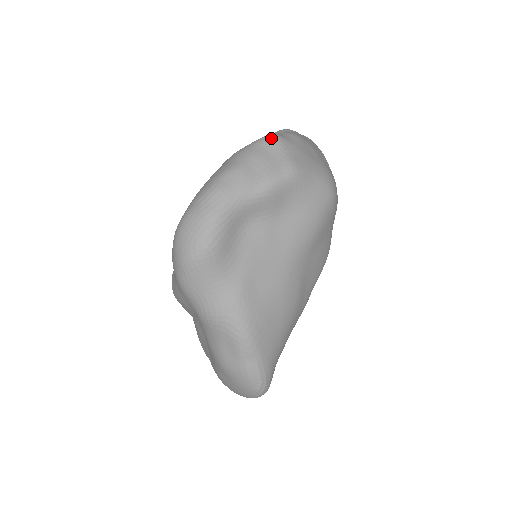
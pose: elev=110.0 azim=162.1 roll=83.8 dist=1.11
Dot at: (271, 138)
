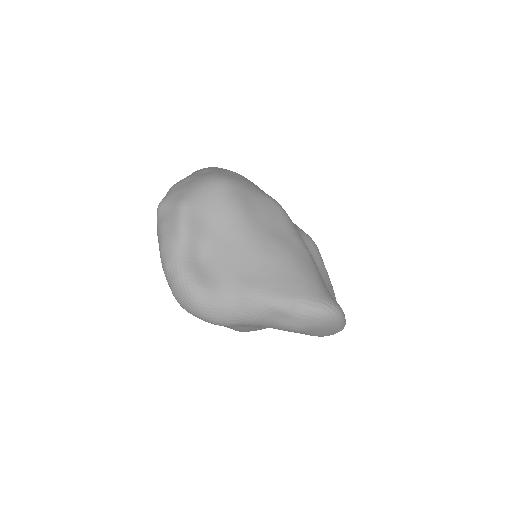
Dot at: (159, 207)
